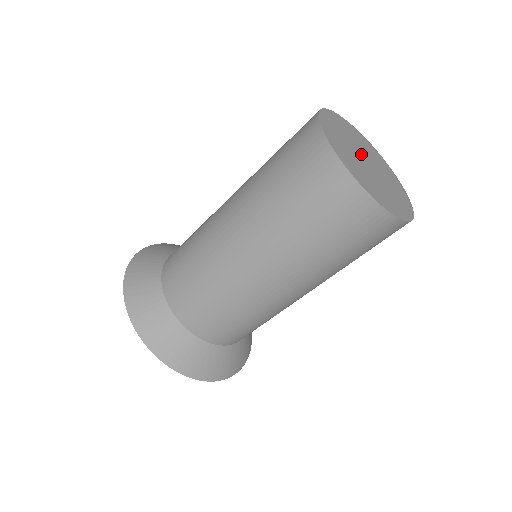
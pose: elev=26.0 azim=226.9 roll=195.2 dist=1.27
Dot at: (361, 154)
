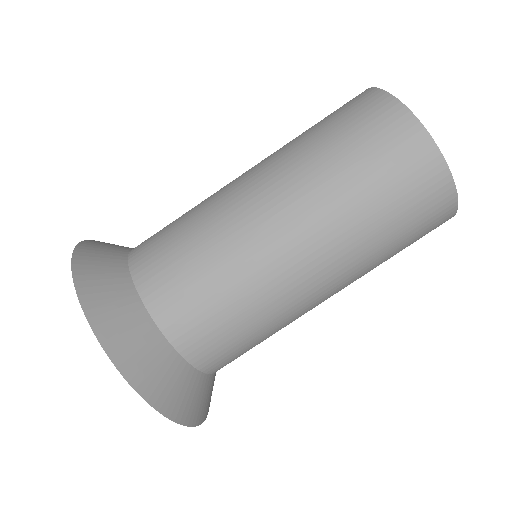
Dot at: occluded
